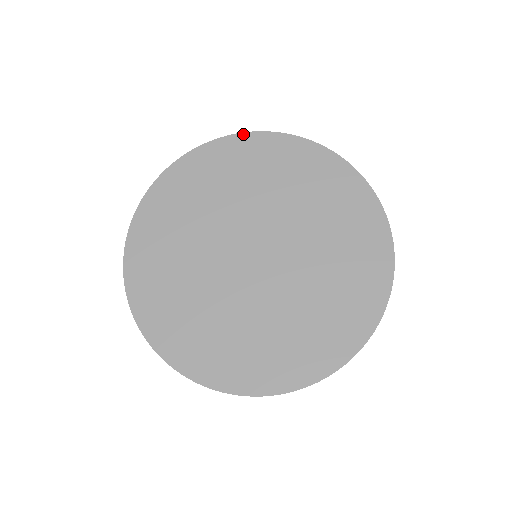
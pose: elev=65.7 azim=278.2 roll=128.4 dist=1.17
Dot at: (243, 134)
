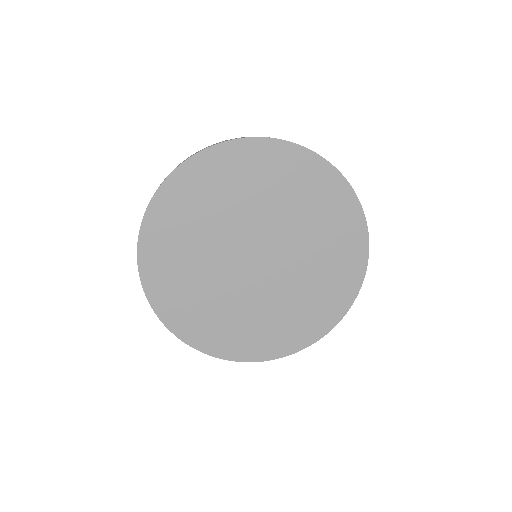
Dot at: (281, 141)
